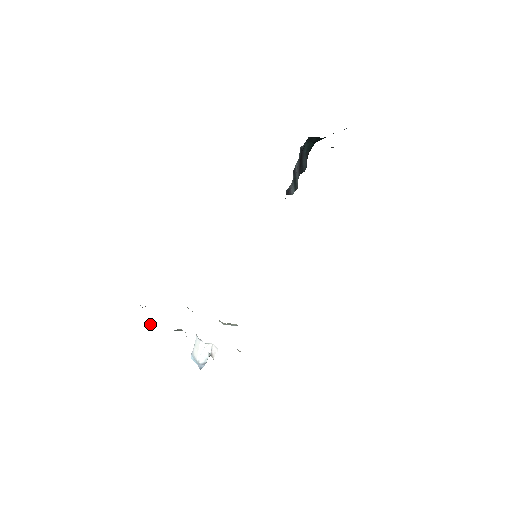
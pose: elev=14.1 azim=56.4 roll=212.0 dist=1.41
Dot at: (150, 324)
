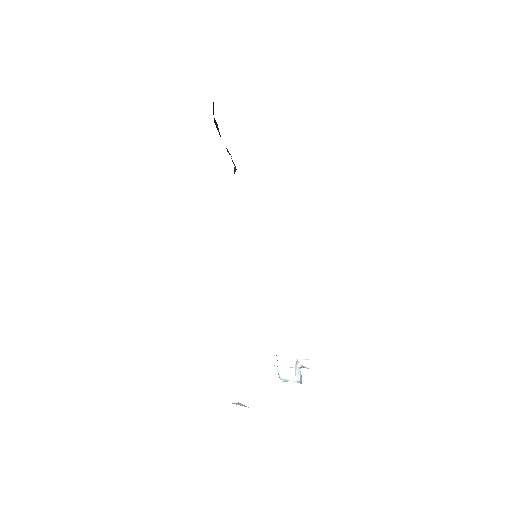
Dot at: occluded
